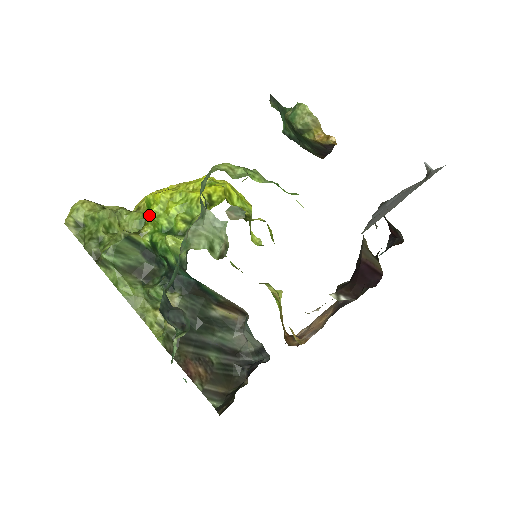
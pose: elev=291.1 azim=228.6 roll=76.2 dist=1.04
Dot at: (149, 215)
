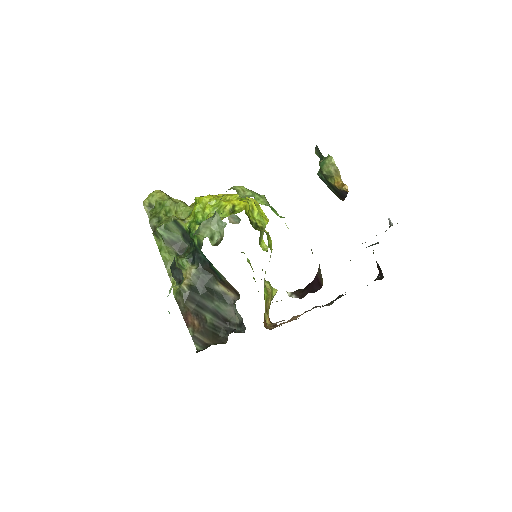
Dot at: (193, 210)
